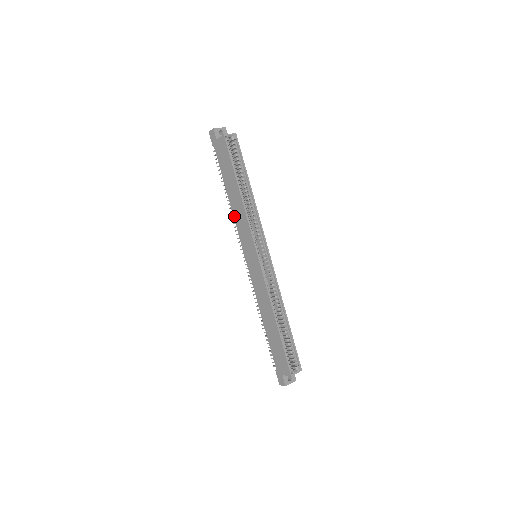
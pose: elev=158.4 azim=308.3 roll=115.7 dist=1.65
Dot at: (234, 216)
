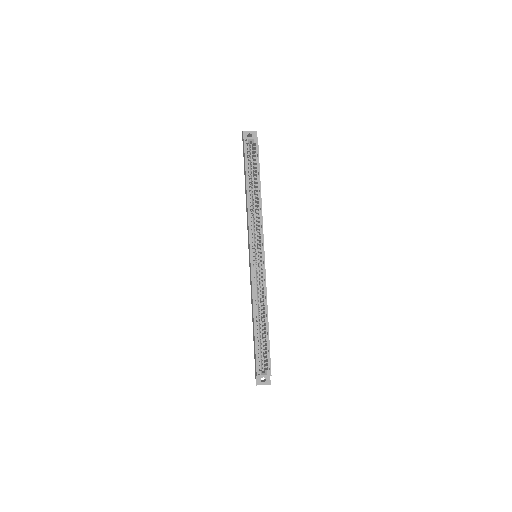
Dot at: occluded
